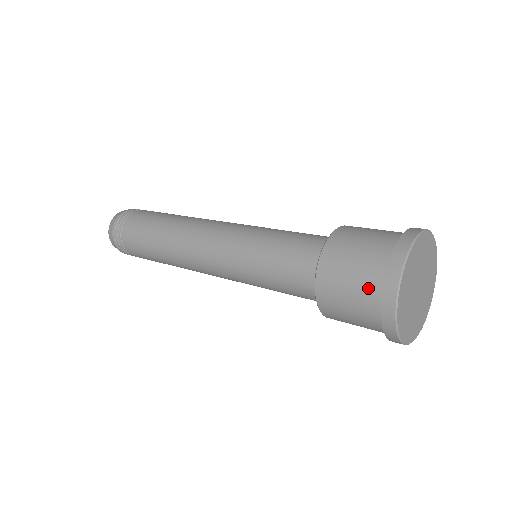
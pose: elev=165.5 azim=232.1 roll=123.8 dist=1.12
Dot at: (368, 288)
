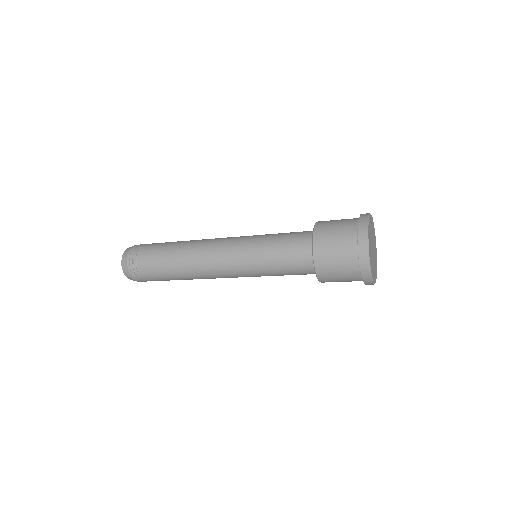
Dot at: (349, 224)
